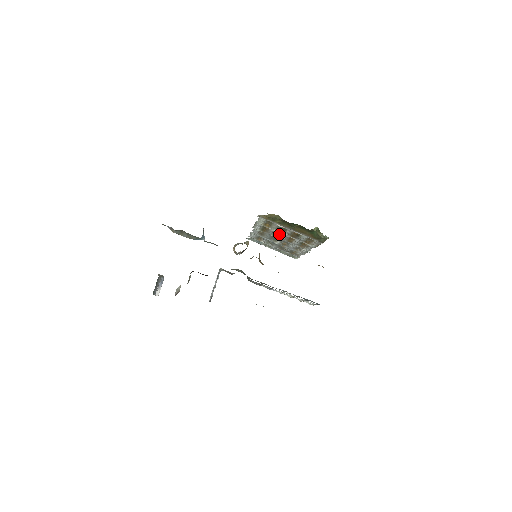
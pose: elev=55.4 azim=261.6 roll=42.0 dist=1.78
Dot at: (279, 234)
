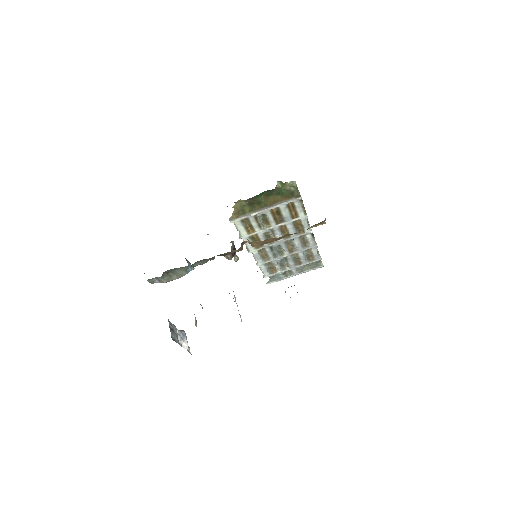
Dot at: (271, 235)
